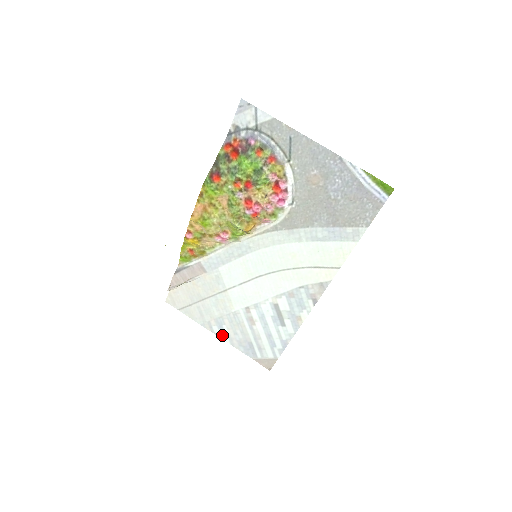
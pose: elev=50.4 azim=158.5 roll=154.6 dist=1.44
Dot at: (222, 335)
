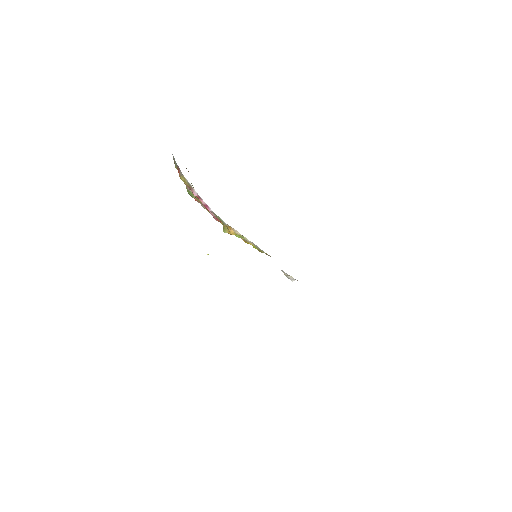
Dot at: occluded
